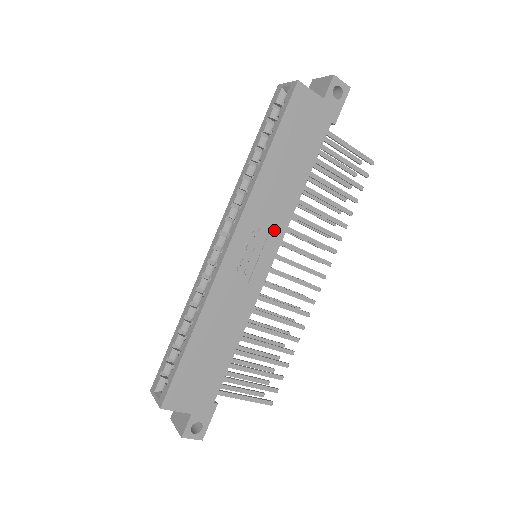
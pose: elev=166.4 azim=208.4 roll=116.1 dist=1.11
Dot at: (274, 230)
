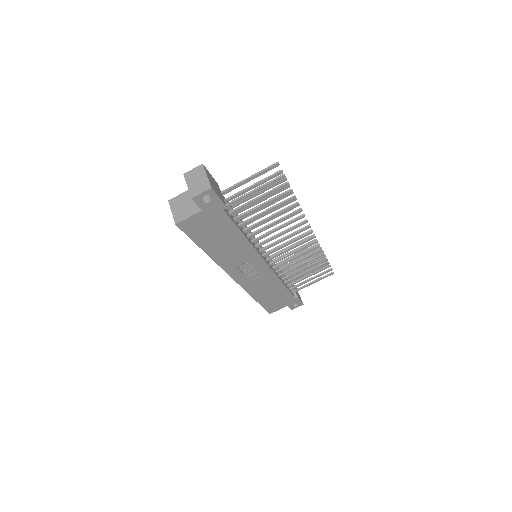
Dot at: (250, 258)
